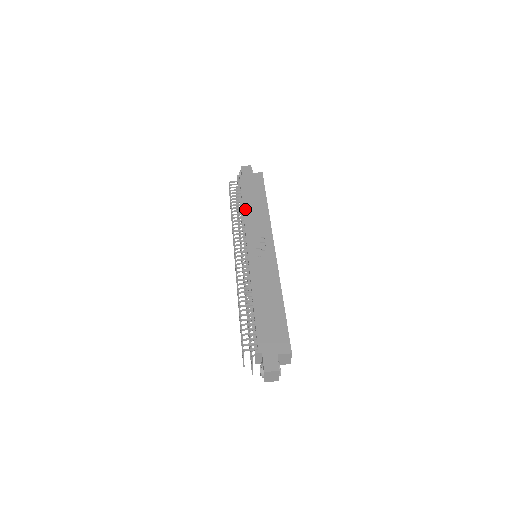
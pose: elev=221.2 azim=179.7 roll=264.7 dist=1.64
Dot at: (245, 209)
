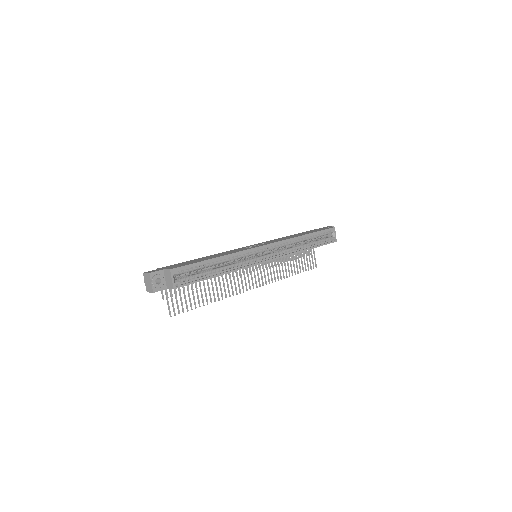
Dot at: (286, 236)
